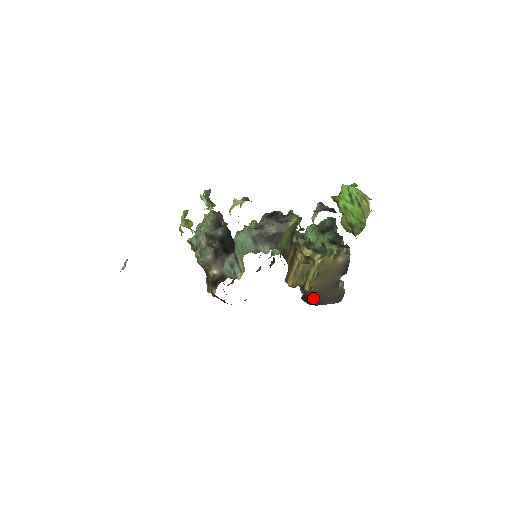
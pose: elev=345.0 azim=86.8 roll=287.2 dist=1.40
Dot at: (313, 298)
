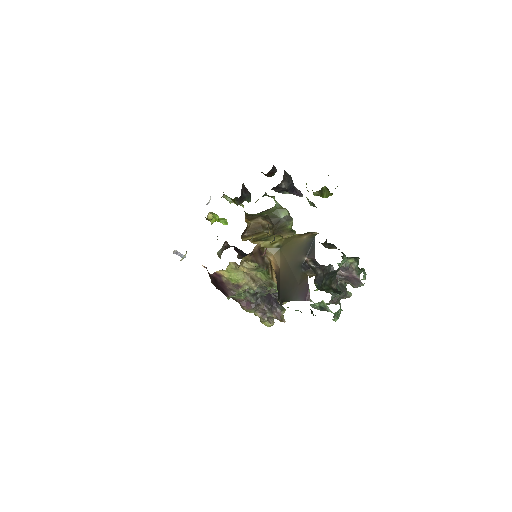
Dot at: (280, 288)
